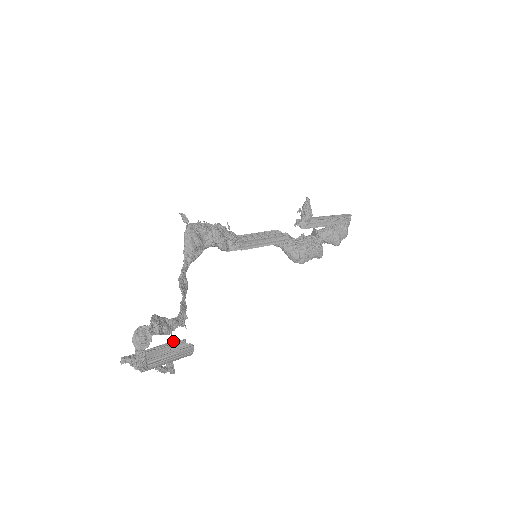
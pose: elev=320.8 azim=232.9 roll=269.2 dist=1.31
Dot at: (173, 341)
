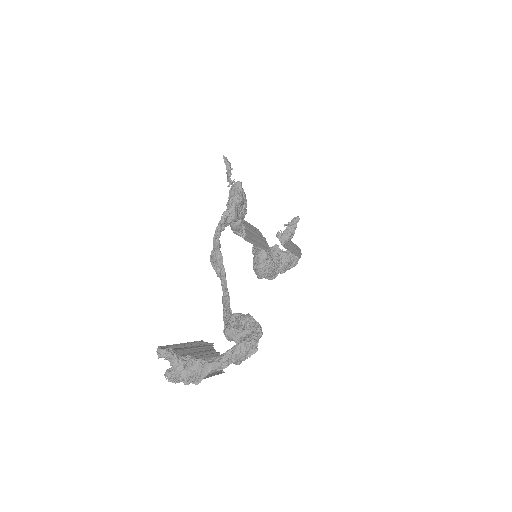
Dot at: (203, 341)
